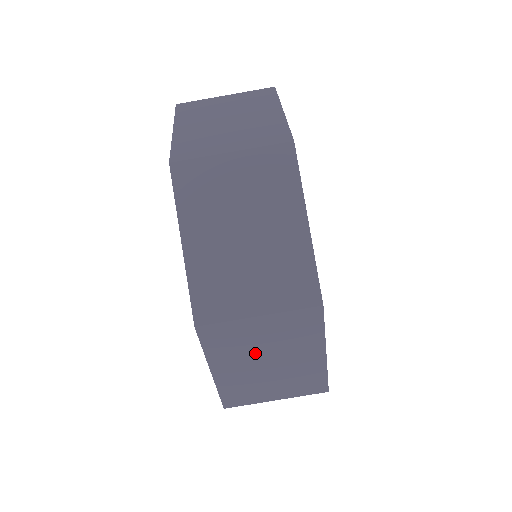
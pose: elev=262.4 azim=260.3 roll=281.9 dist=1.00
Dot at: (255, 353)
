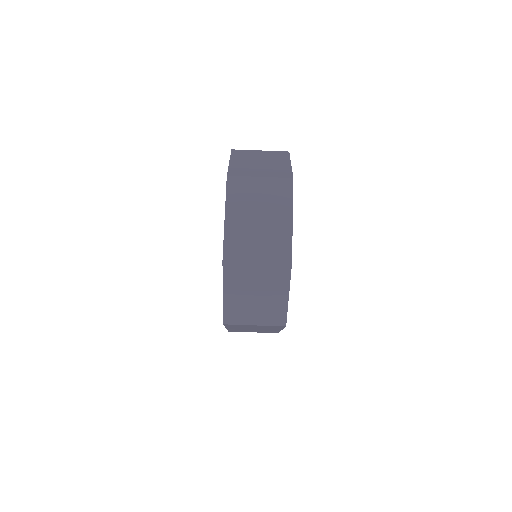
Dot at: (250, 286)
